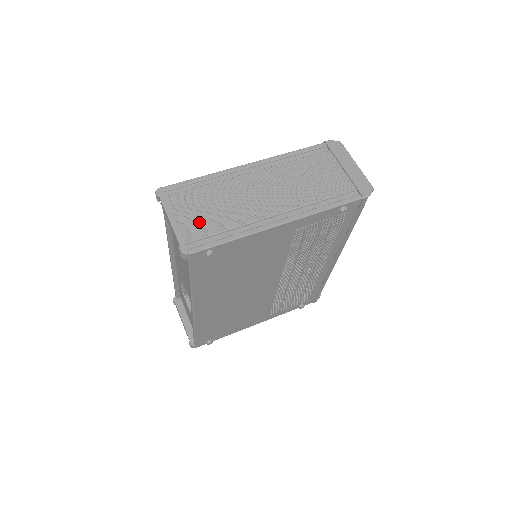
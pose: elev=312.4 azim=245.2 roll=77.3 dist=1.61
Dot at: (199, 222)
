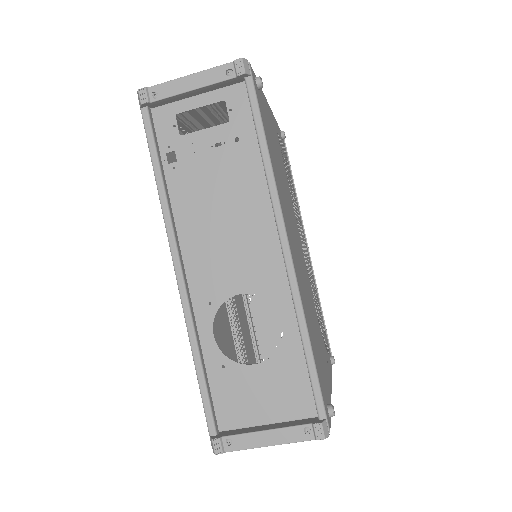
Dot at: occluded
